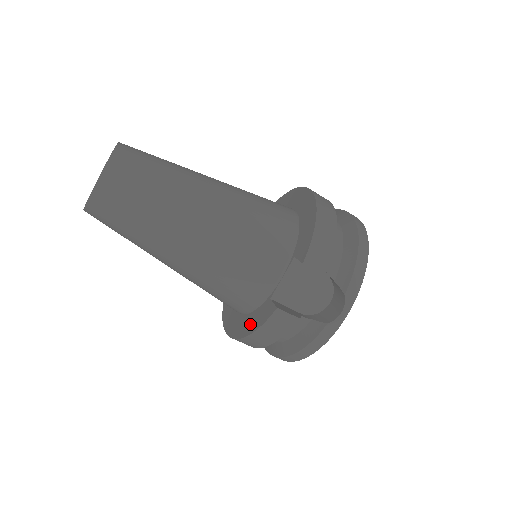
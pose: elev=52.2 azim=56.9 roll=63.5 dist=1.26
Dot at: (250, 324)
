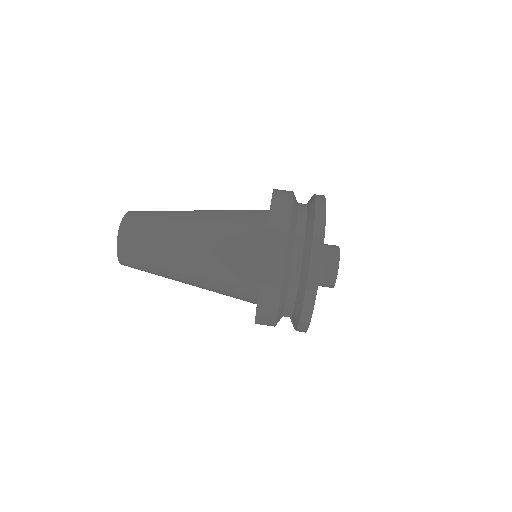
Dot at: occluded
